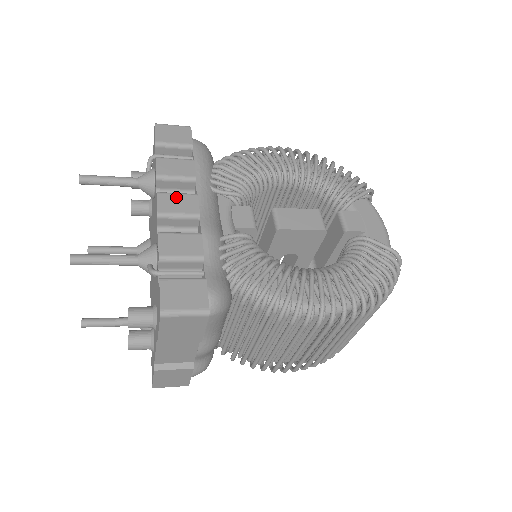
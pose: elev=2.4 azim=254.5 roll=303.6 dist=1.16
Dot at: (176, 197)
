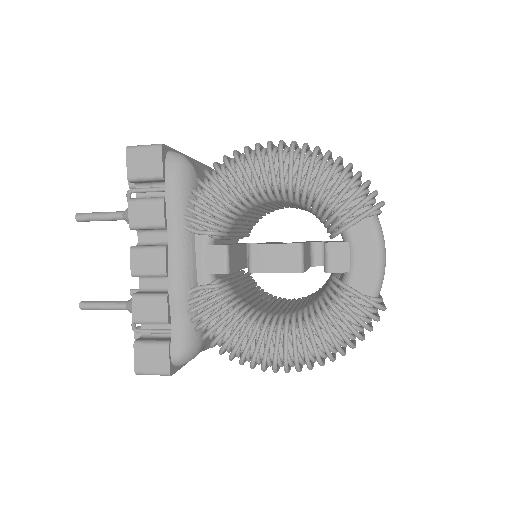
Dot at: (146, 254)
